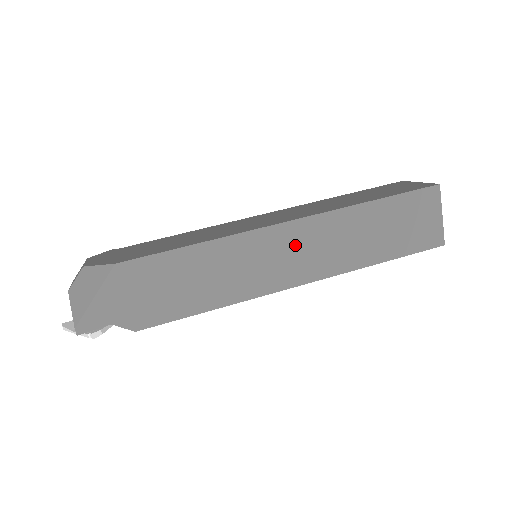
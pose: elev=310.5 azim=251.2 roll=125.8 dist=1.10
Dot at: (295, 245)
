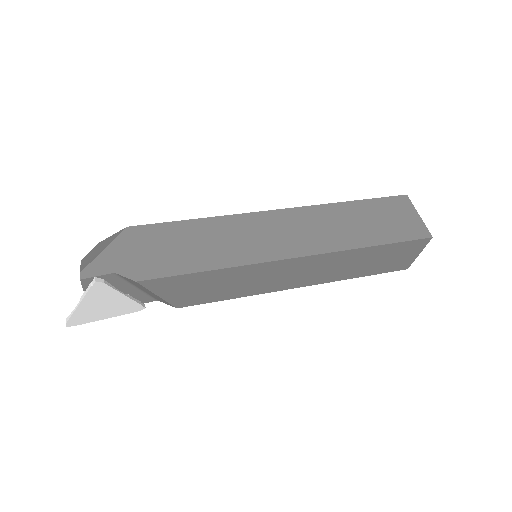
Dot at: (287, 226)
